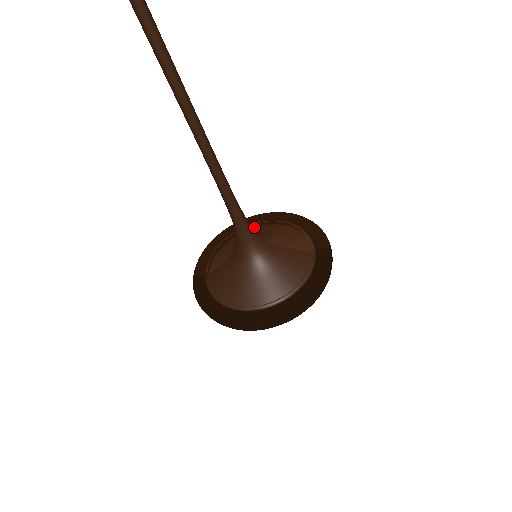
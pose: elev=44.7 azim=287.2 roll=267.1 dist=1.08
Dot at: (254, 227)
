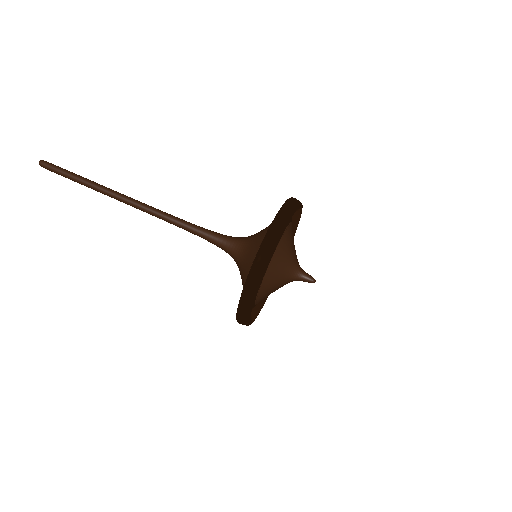
Dot at: occluded
